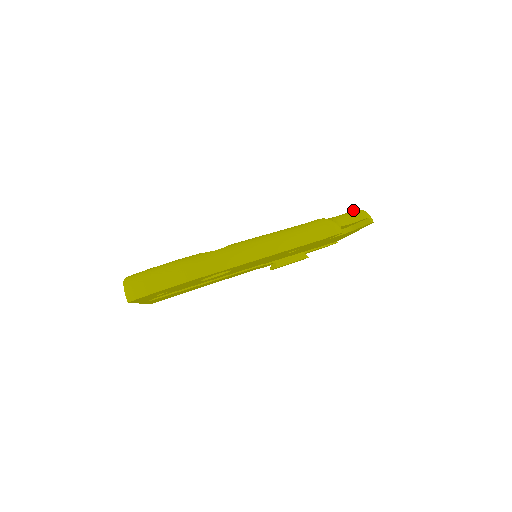
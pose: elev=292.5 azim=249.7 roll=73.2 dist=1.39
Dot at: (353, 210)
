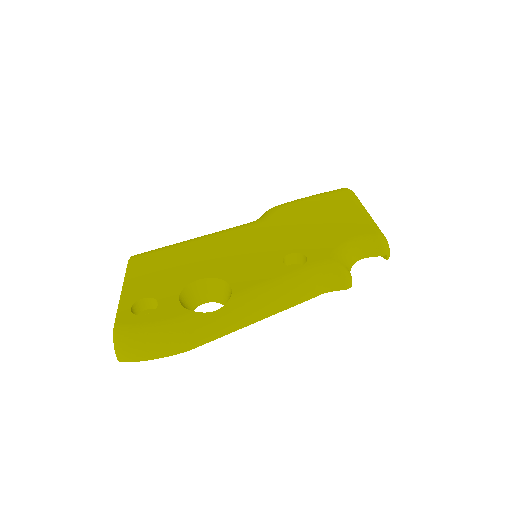
Dot at: (375, 234)
